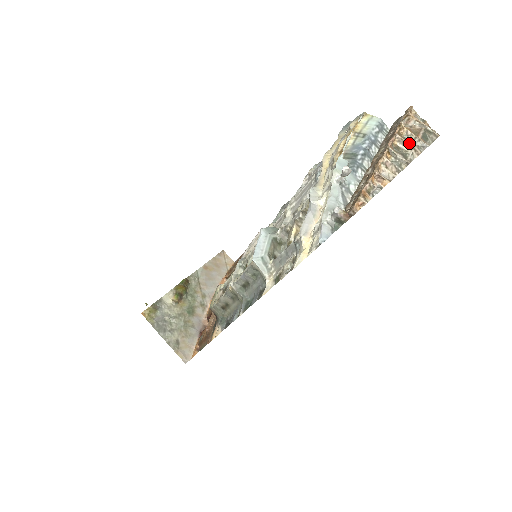
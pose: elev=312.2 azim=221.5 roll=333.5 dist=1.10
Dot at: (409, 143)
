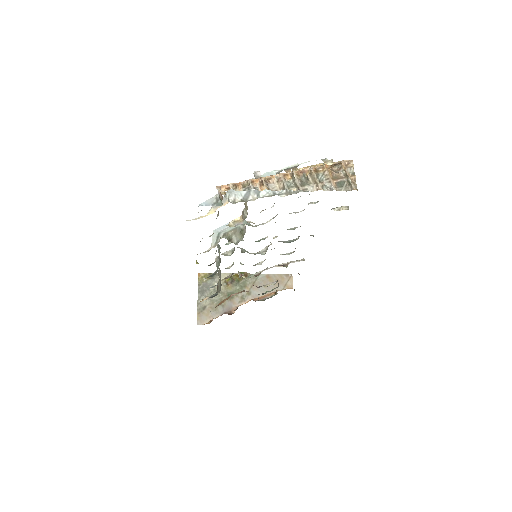
Dot at: (317, 178)
